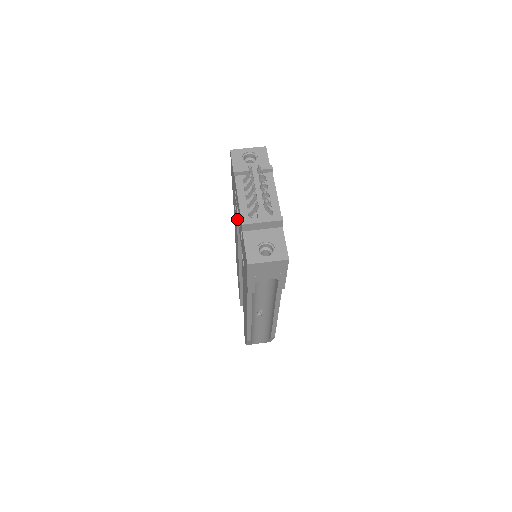
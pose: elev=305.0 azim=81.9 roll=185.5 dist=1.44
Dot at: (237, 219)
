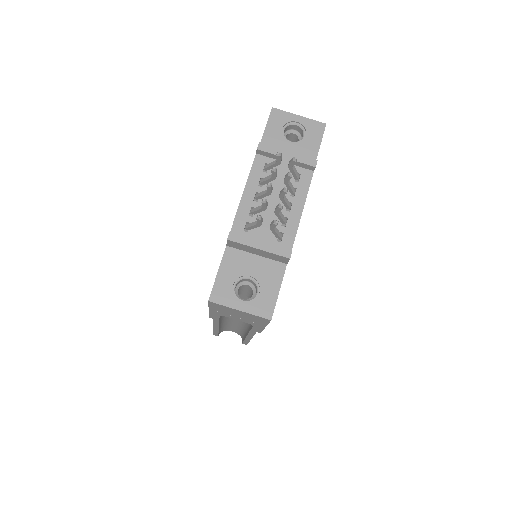
Dot at: occluded
